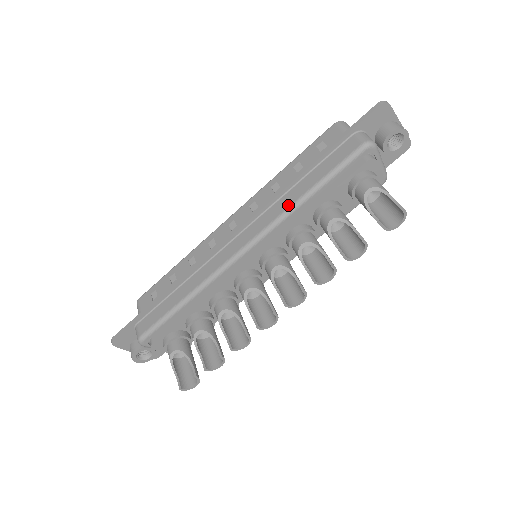
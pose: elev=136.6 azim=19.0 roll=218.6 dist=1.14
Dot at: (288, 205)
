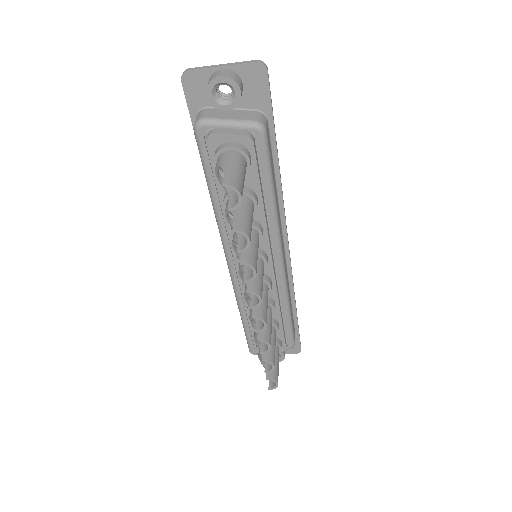
Dot at: (215, 214)
